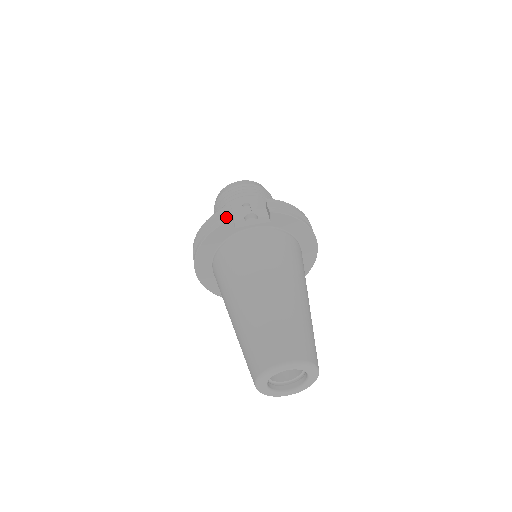
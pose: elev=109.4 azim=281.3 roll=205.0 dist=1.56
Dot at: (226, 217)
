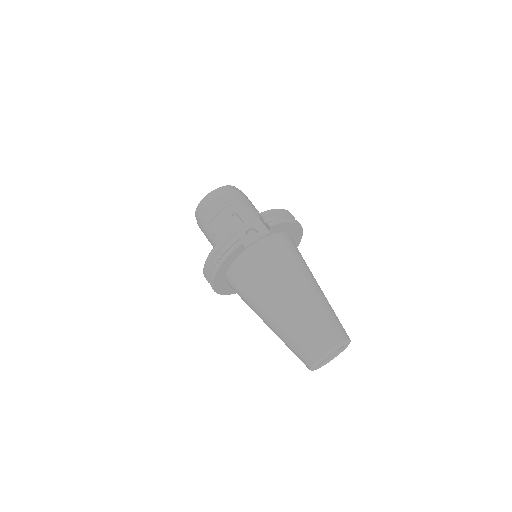
Dot at: (233, 241)
